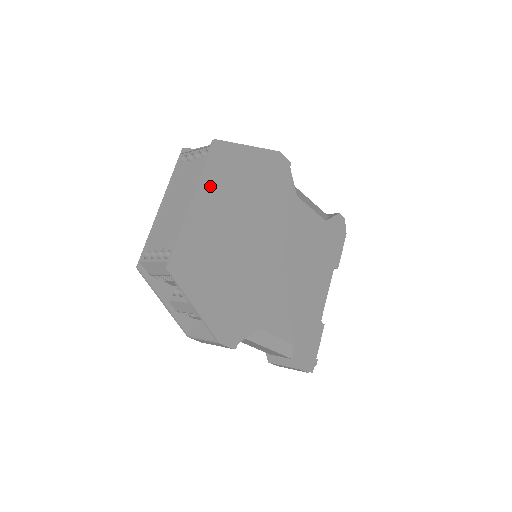
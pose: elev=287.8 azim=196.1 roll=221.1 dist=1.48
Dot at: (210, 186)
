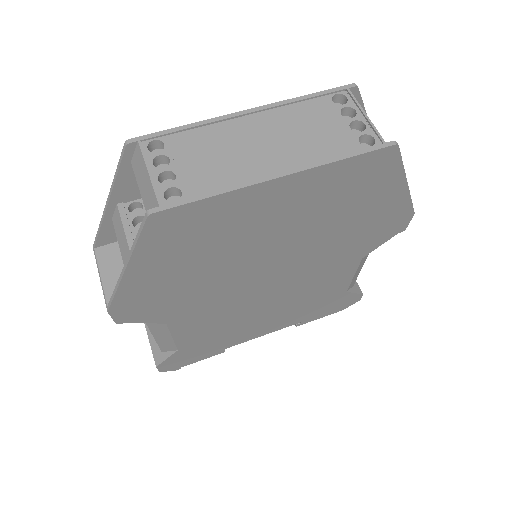
Dot at: (319, 182)
